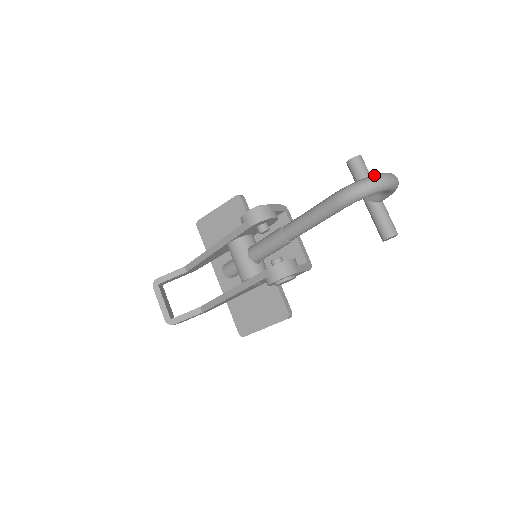
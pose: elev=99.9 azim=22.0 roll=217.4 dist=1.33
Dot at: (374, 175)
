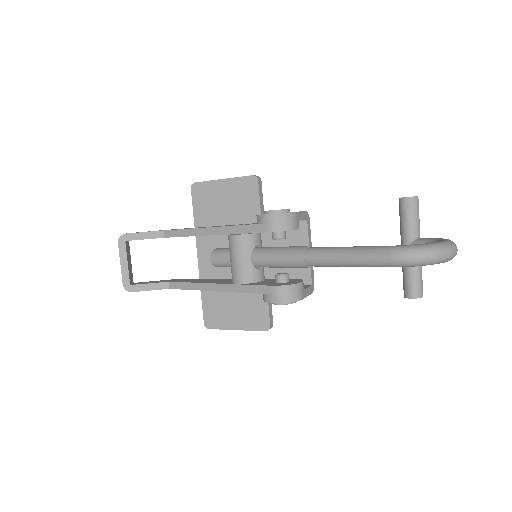
Dot at: (441, 244)
